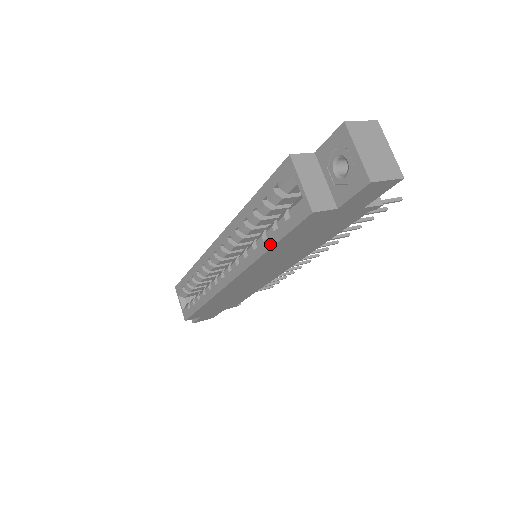
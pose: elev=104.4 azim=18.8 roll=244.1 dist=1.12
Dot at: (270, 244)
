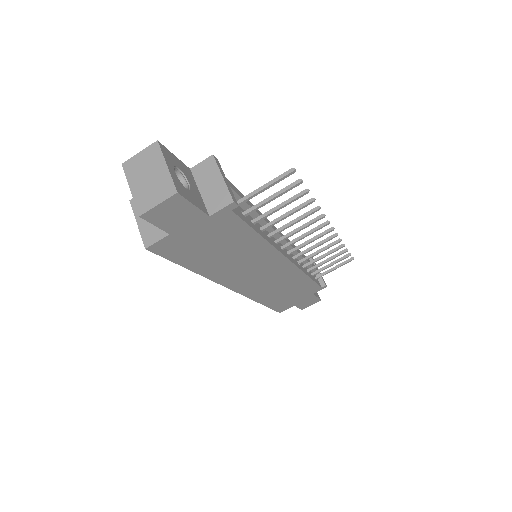
Dot at: (187, 267)
